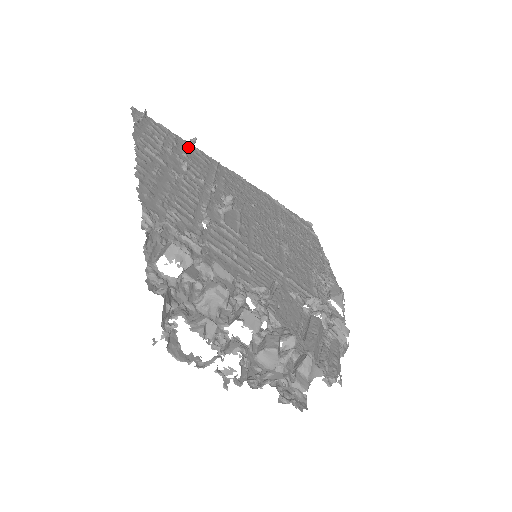
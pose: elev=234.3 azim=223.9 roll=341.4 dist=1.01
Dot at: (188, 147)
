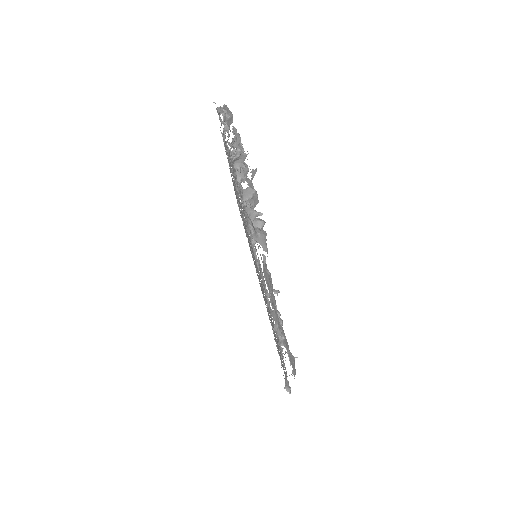
Dot at: occluded
